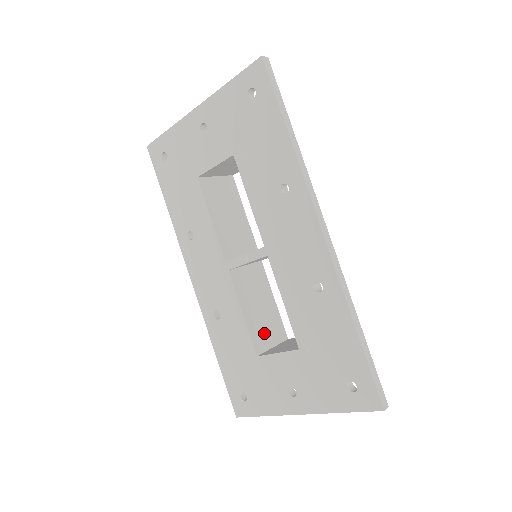
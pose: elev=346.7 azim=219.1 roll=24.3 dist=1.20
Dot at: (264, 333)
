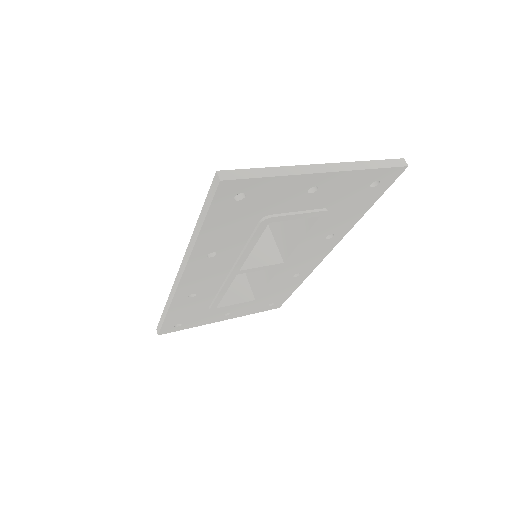
Dot at: occluded
